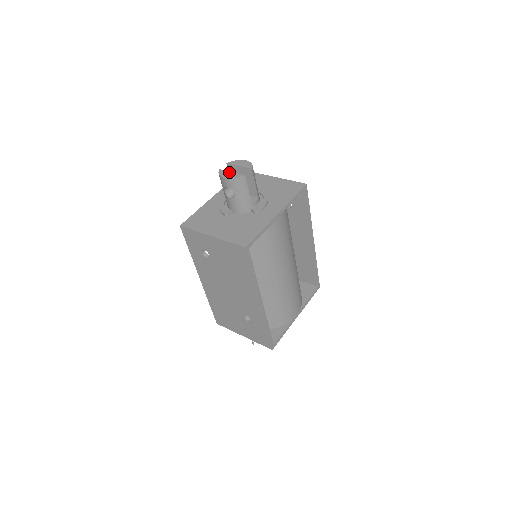
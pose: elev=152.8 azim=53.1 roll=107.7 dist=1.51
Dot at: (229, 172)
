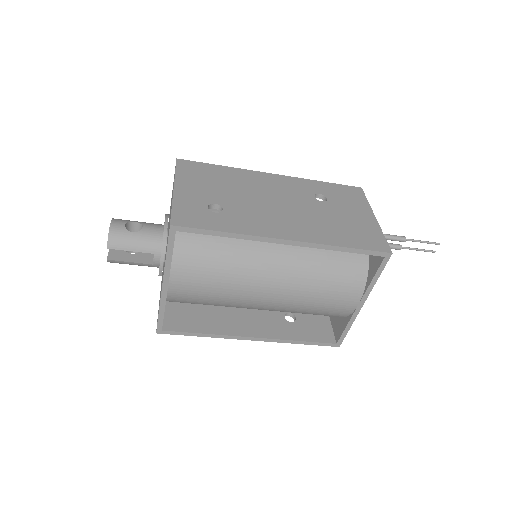
Dot at: occluded
